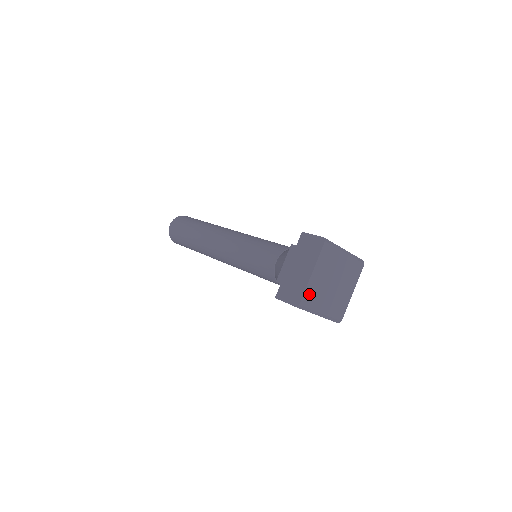
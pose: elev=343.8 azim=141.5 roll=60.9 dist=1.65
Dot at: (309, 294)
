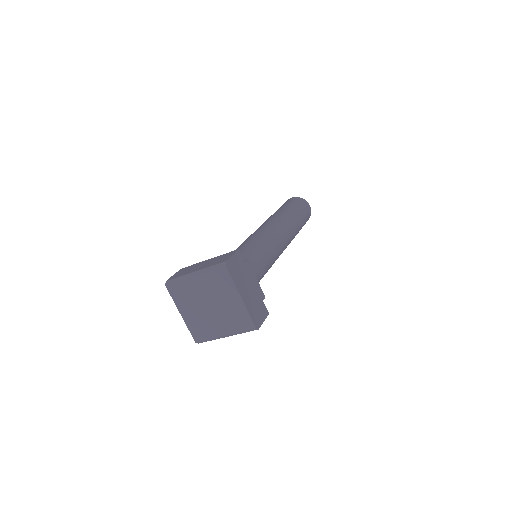
Dot at: (196, 330)
